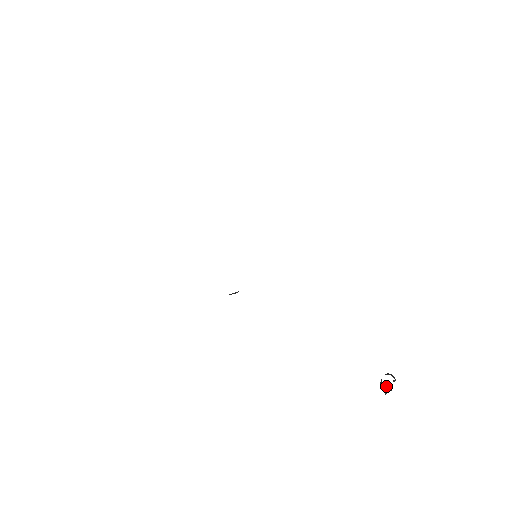
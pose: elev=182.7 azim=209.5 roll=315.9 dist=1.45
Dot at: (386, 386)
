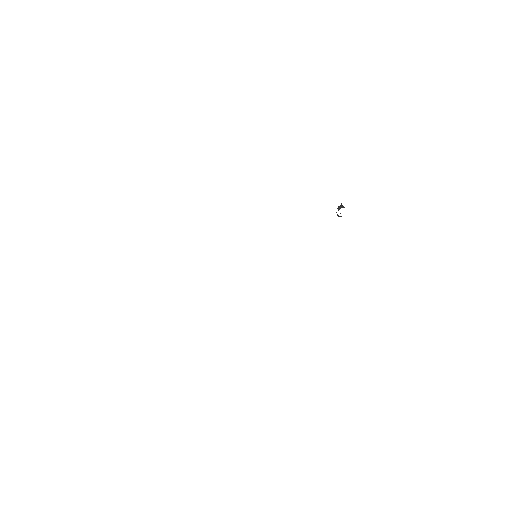
Dot at: occluded
